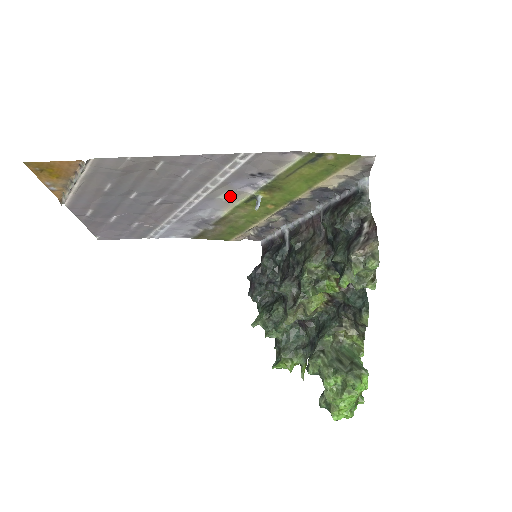
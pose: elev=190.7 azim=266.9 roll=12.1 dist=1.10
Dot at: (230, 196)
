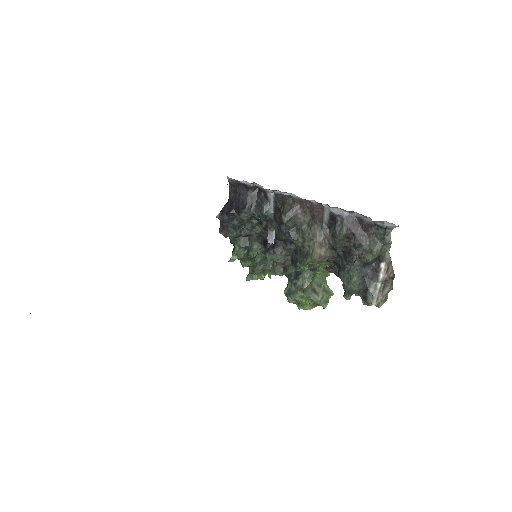
Dot at: occluded
